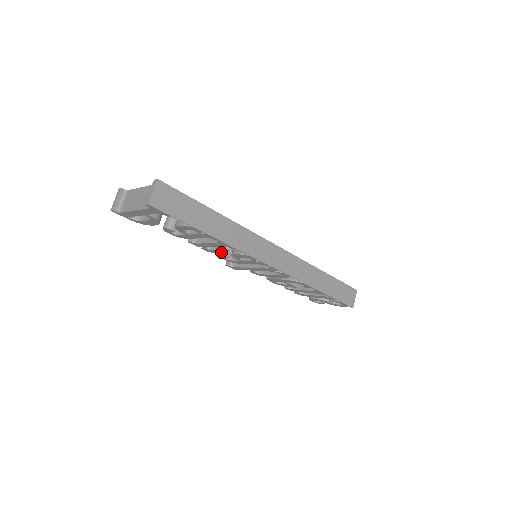
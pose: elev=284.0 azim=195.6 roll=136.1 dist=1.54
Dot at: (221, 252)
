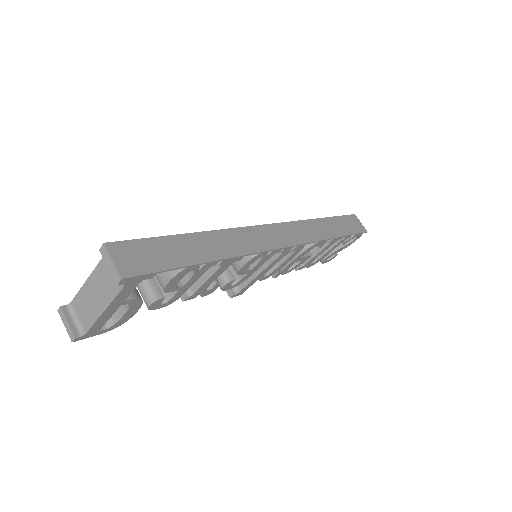
Dot at: (222, 282)
